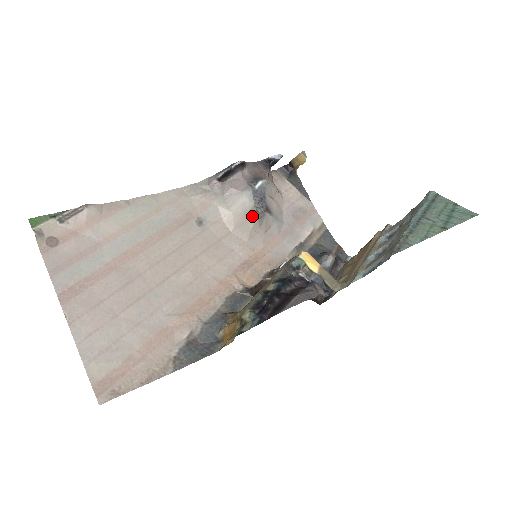
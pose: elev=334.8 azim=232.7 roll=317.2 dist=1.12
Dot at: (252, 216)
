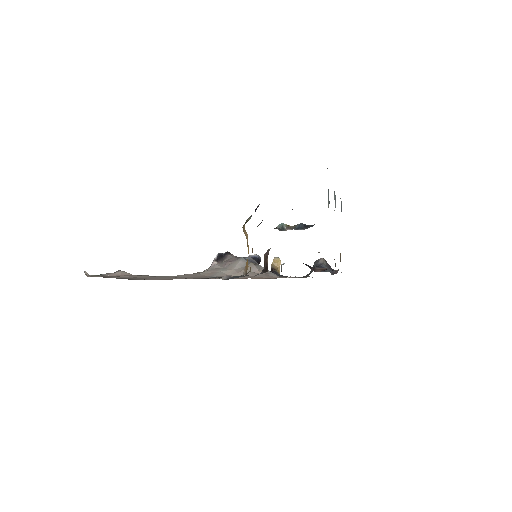
Dot at: (249, 265)
